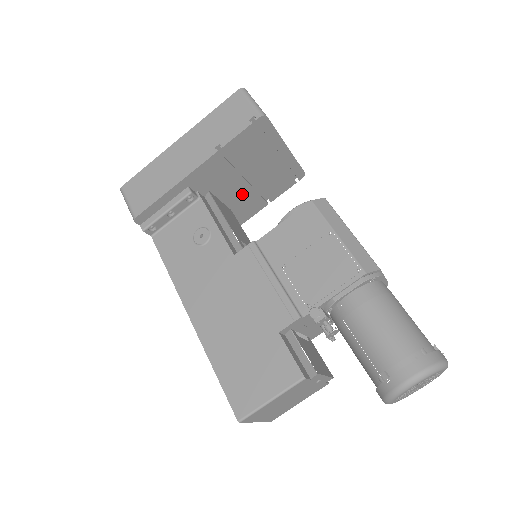
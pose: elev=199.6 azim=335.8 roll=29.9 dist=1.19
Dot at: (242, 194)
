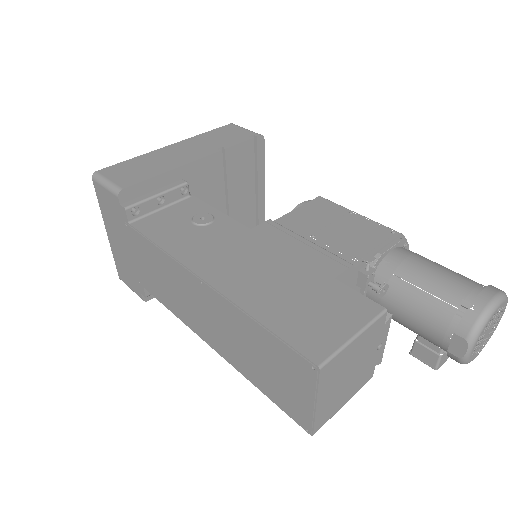
Dot at: occluded
